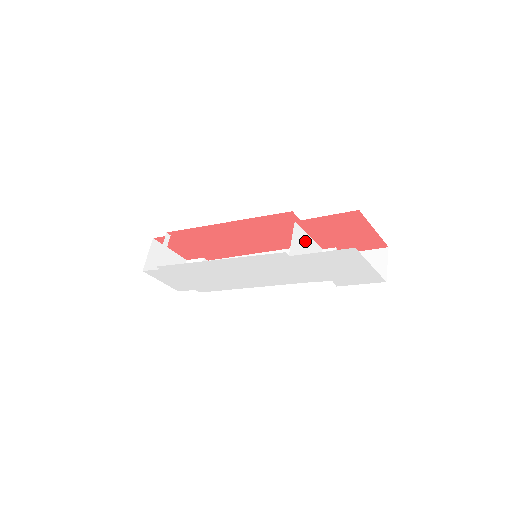
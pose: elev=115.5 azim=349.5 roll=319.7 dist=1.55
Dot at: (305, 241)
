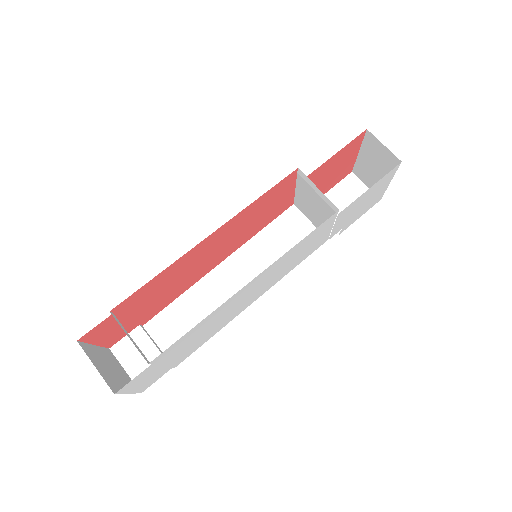
Dot at: (309, 200)
